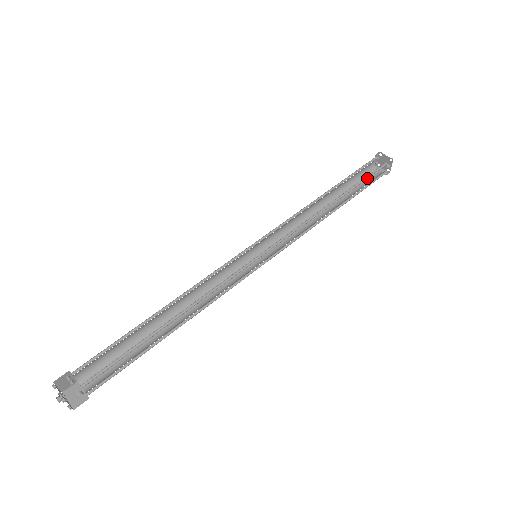
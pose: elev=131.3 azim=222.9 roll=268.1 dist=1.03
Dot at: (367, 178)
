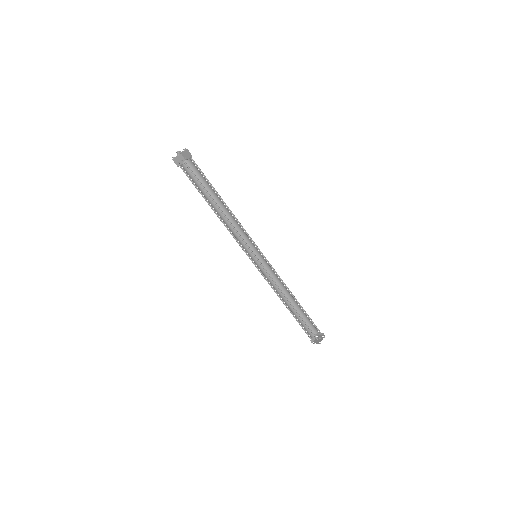
Dot at: (311, 320)
